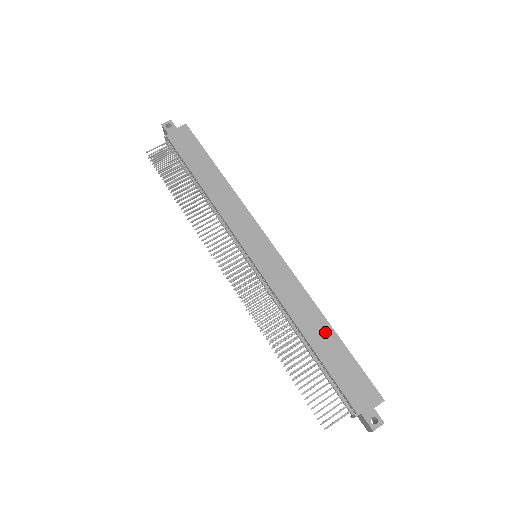
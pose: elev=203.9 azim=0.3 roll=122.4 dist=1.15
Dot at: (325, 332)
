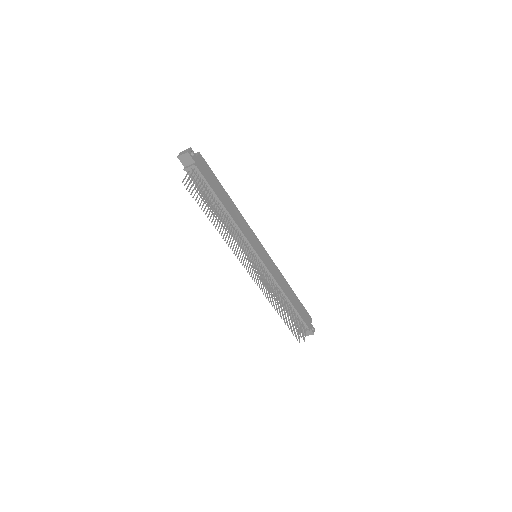
Dot at: (292, 293)
